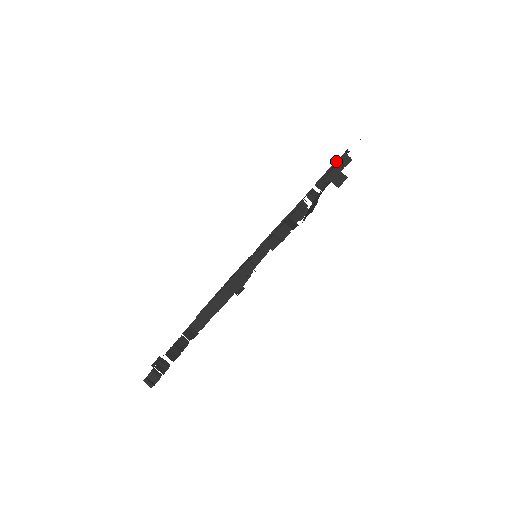
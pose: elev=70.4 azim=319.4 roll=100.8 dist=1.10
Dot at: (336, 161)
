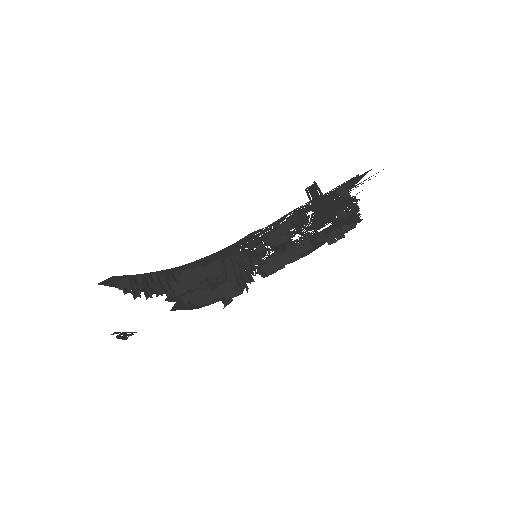
Dot at: occluded
